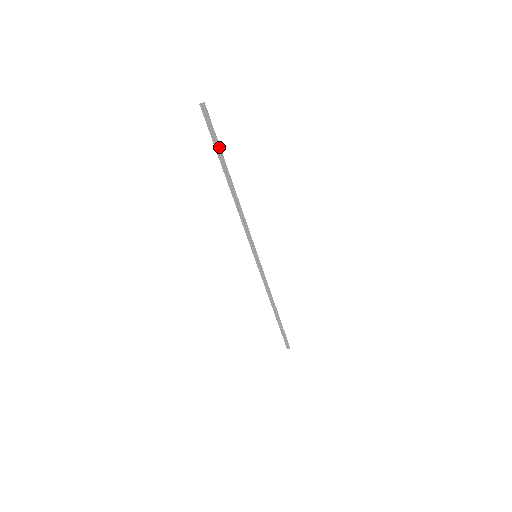
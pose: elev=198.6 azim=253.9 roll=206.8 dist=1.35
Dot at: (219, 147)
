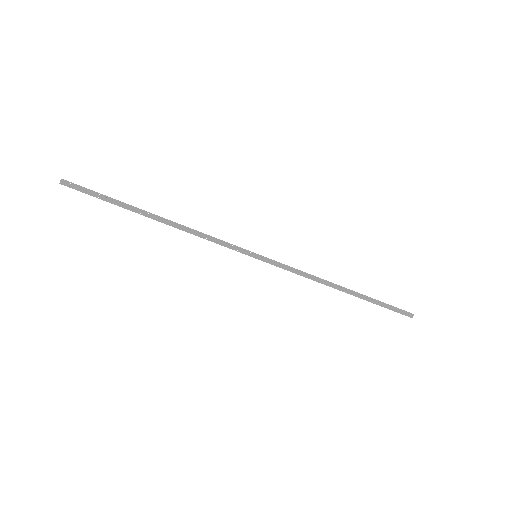
Dot at: (111, 199)
